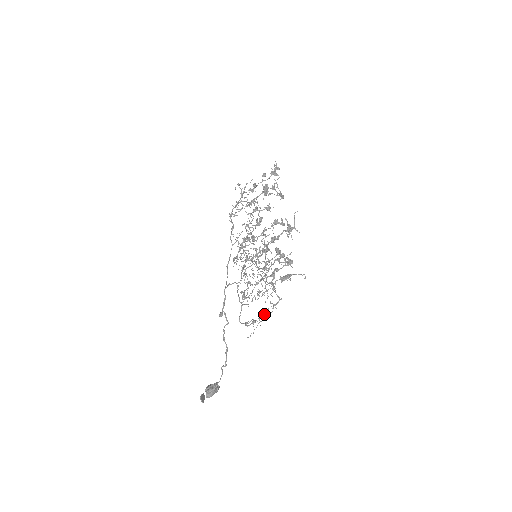
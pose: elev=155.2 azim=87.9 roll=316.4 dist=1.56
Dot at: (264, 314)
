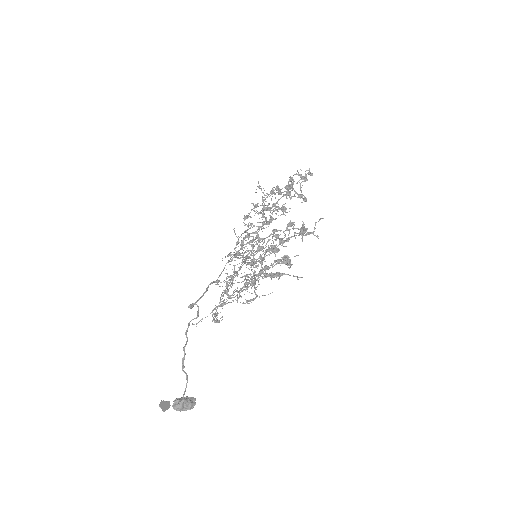
Dot at: occluded
